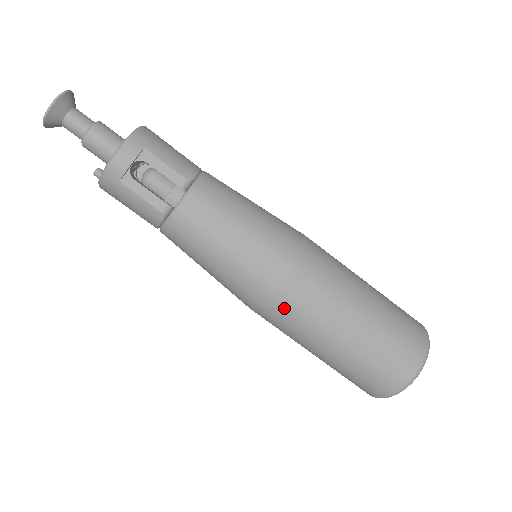
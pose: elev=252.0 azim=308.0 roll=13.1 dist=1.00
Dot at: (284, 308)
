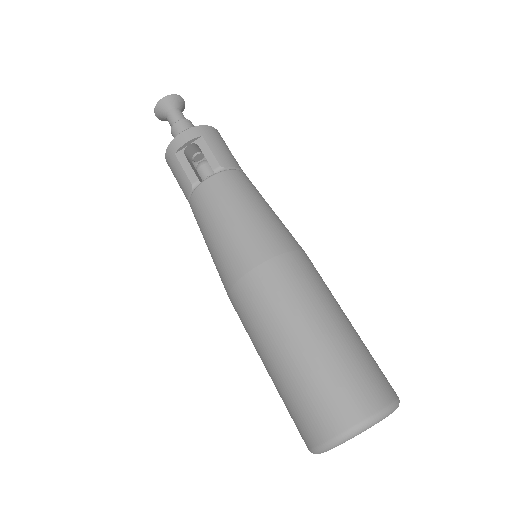
Dot at: (247, 295)
